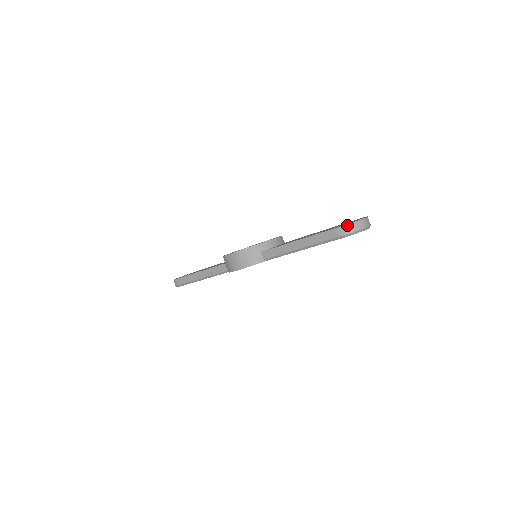
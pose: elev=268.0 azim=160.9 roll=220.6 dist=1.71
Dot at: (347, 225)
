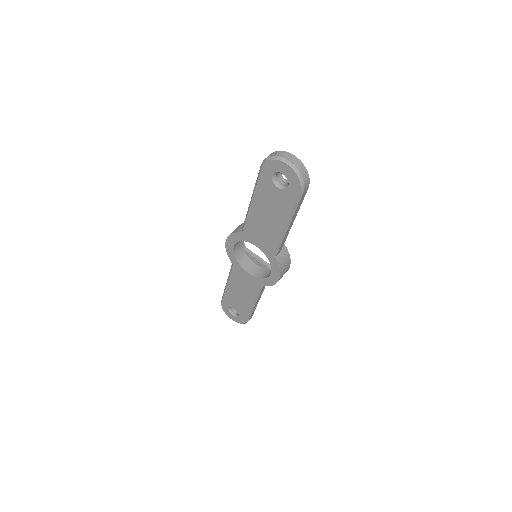
Dot at: (272, 153)
